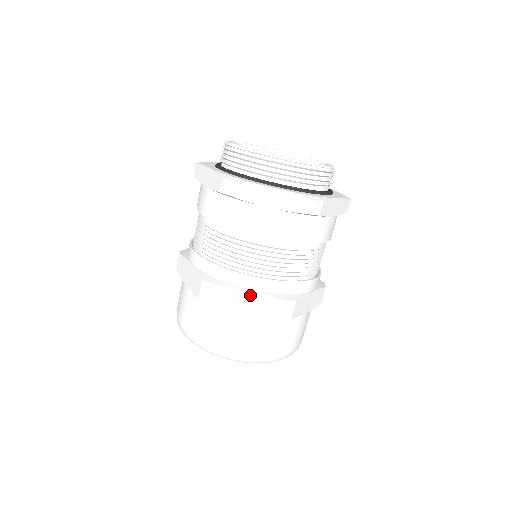
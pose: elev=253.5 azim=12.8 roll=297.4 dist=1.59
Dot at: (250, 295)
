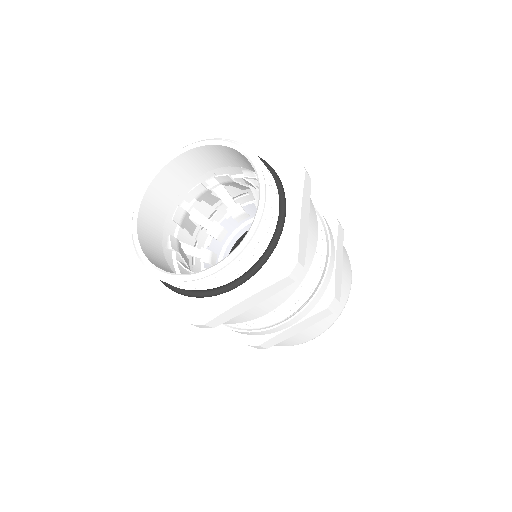
Dot at: occluded
